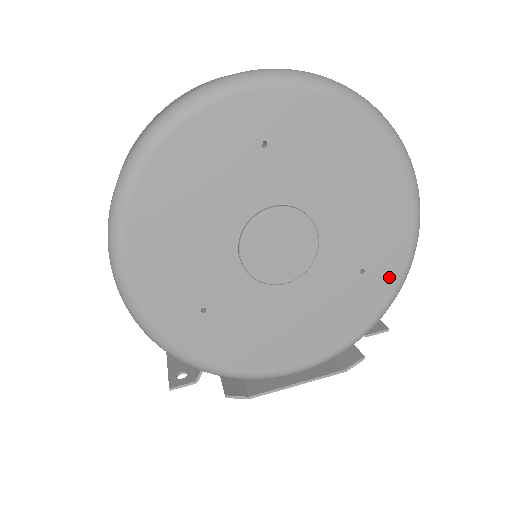
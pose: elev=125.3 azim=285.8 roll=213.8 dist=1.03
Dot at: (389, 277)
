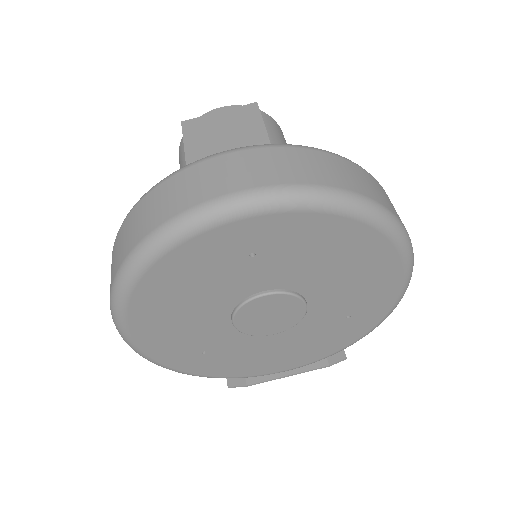
Dot at: (374, 317)
